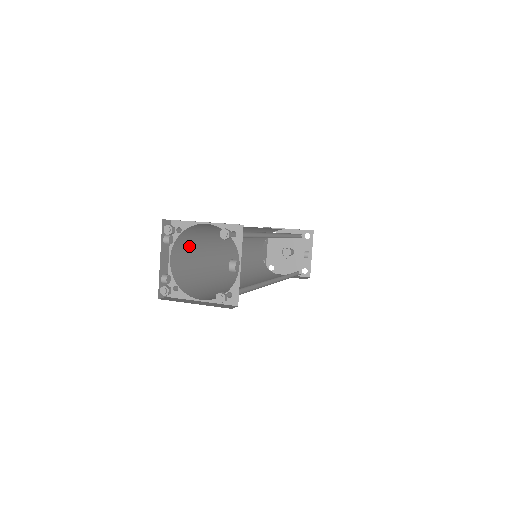
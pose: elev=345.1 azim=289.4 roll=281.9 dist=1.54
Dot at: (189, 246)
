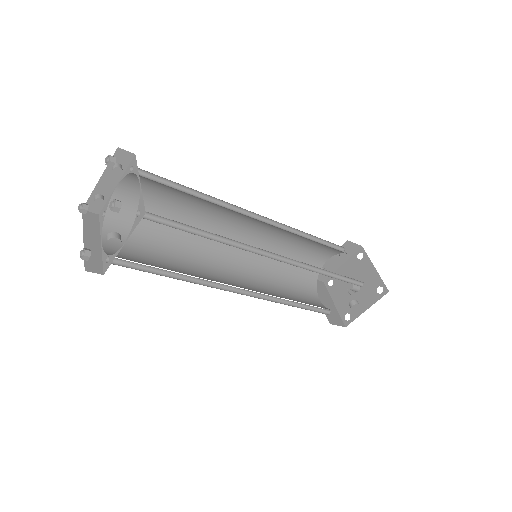
Dot at: (158, 191)
